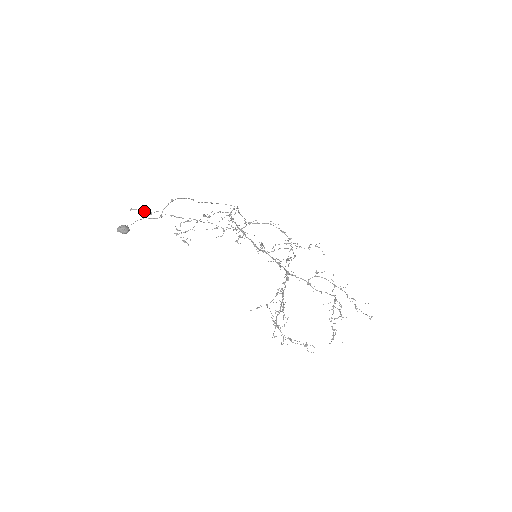
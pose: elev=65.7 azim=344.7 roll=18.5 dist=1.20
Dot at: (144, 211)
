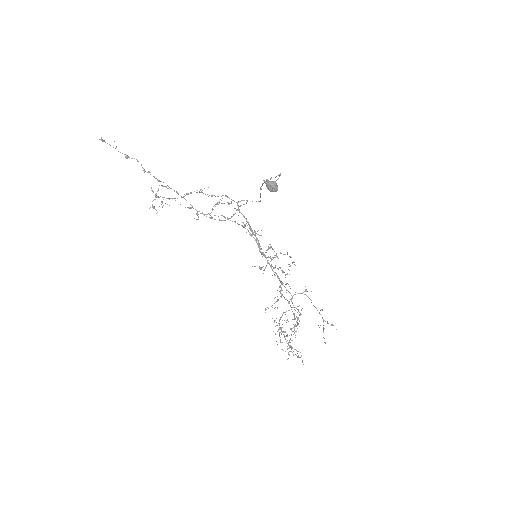
Dot at: occluded
